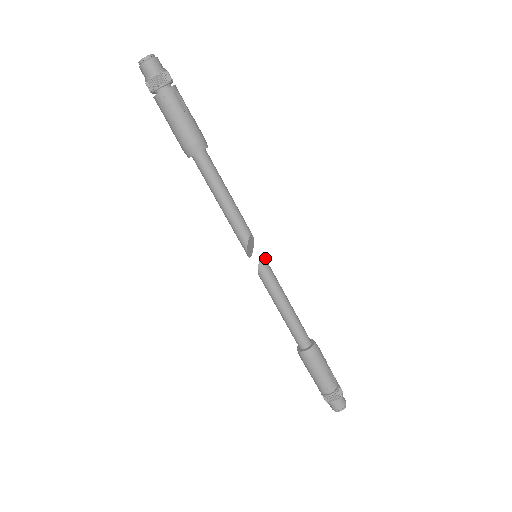
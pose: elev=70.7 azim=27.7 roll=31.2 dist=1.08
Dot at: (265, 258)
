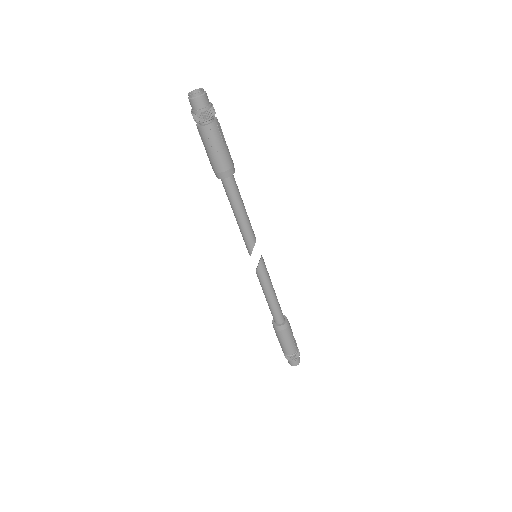
Dot at: occluded
